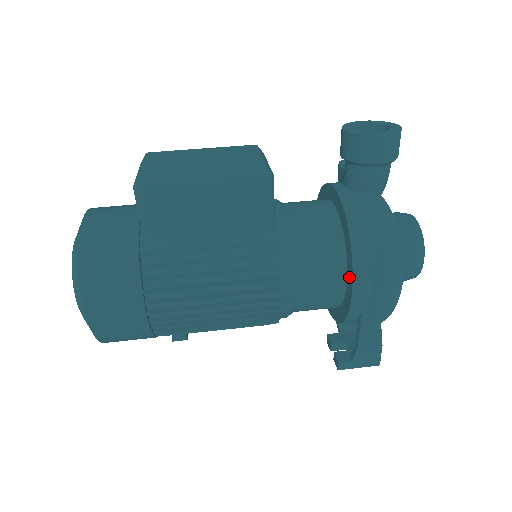
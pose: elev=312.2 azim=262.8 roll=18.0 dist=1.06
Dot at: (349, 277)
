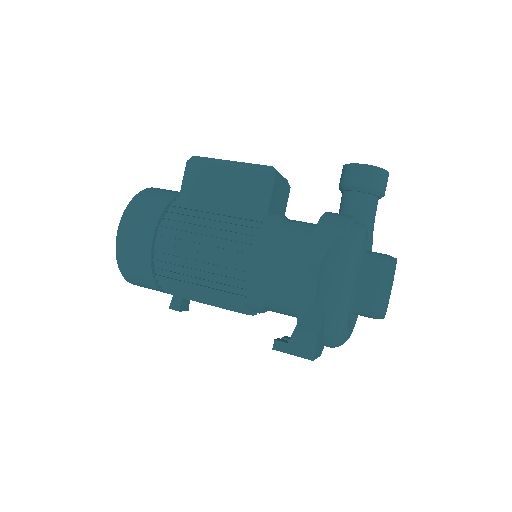
Dot at: occluded
